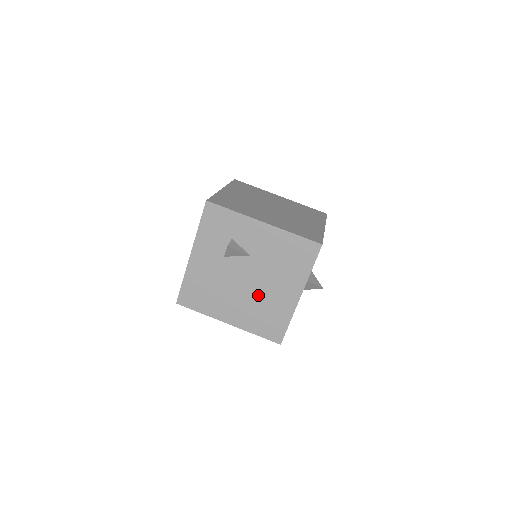
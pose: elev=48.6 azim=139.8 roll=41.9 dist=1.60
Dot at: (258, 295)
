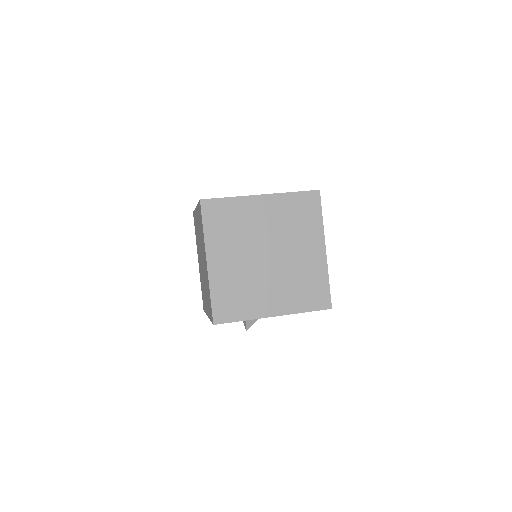
Dot at: occluded
